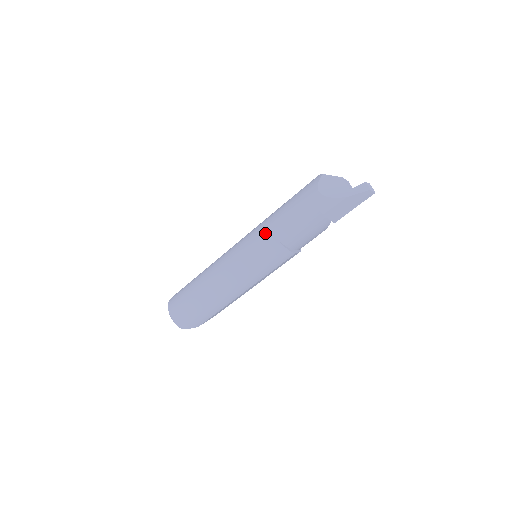
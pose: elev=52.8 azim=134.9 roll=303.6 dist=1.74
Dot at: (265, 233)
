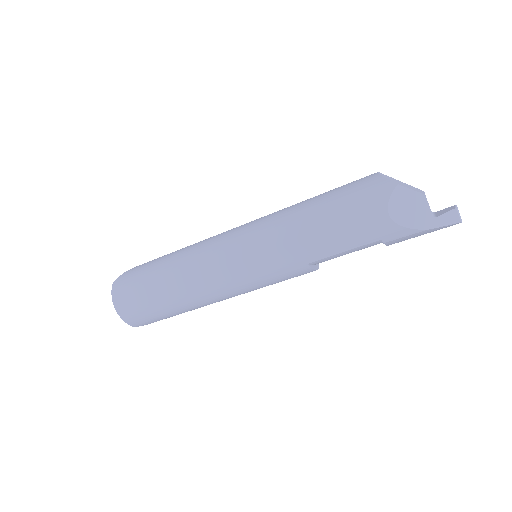
Dot at: (287, 247)
